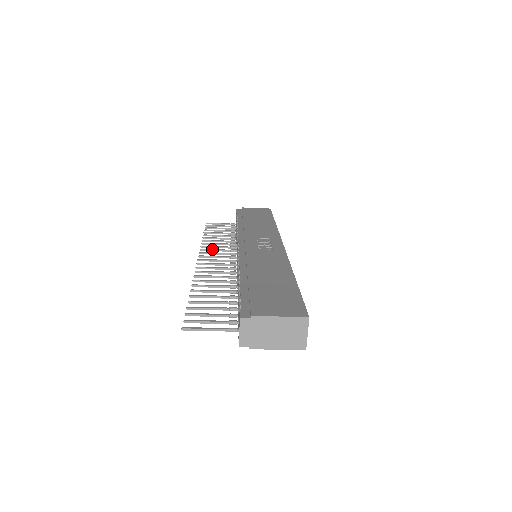
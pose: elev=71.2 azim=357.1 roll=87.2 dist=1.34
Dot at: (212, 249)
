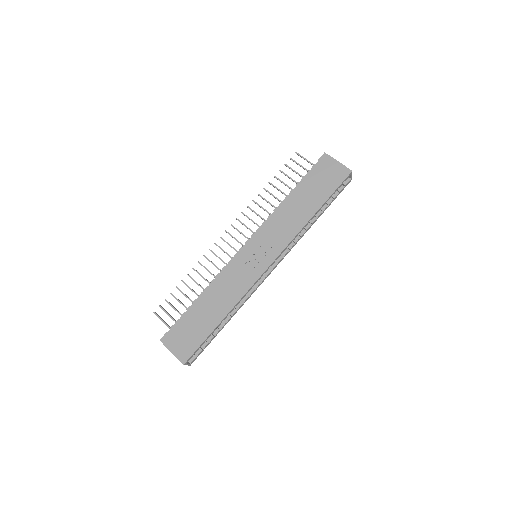
Dot at: (248, 218)
